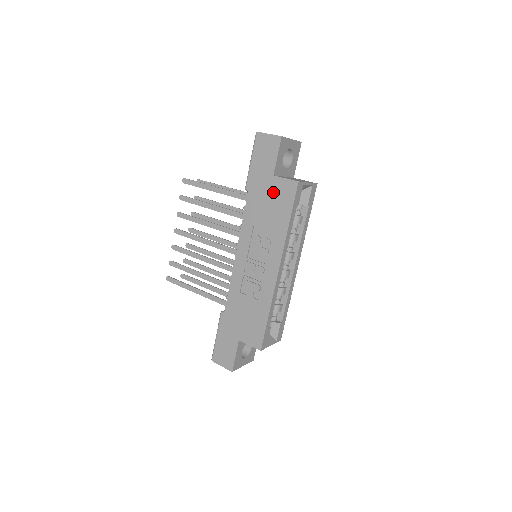
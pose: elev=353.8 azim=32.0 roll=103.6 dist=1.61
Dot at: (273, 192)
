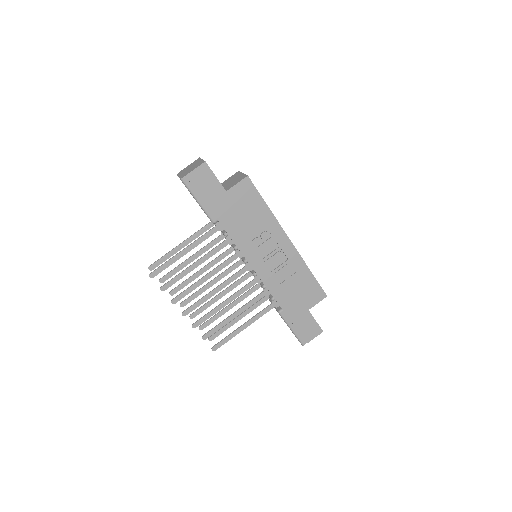
Dot at: (237, 201)
